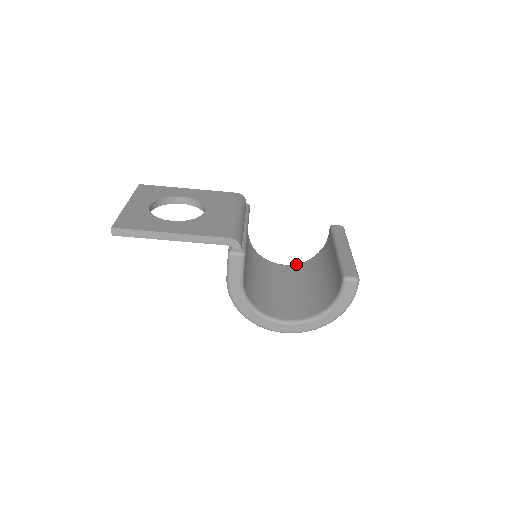
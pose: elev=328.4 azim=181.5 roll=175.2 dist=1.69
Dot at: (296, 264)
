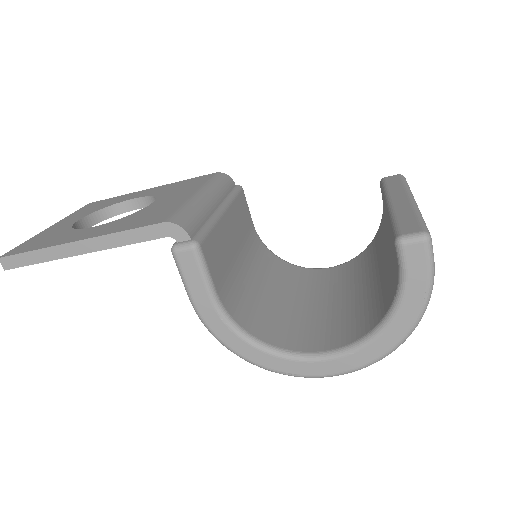
Dot at: occluded
